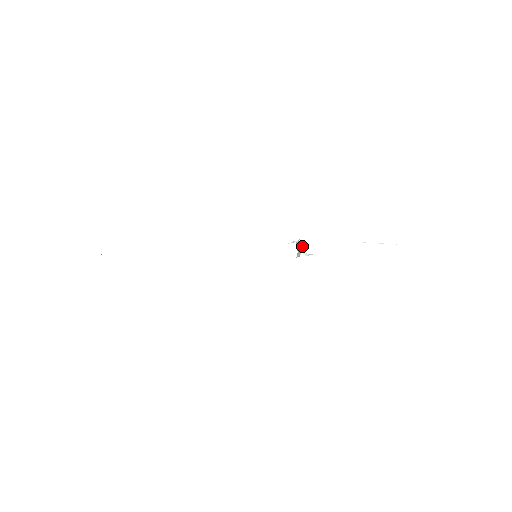
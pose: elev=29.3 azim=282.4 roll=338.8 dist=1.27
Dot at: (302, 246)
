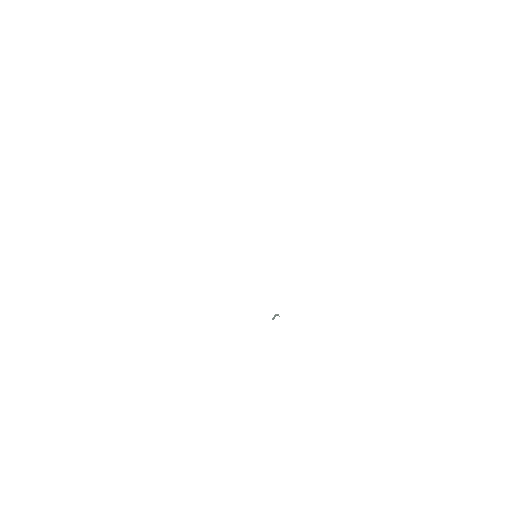
Dot at: (278, 315)
